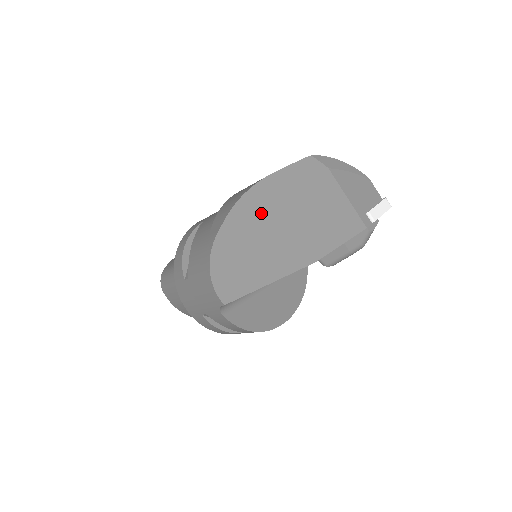
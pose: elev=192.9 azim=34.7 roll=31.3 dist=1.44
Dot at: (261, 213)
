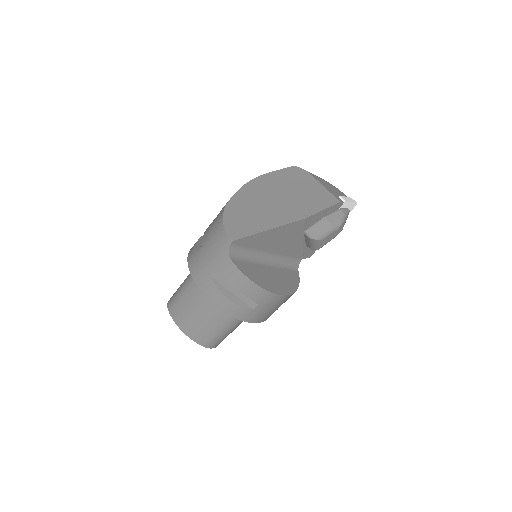
Dot at: (262, 191)
